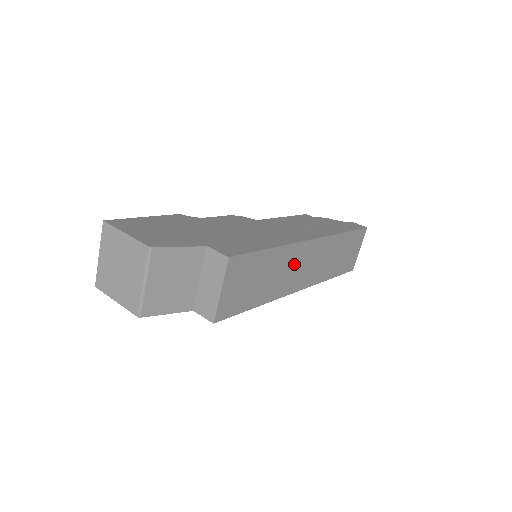
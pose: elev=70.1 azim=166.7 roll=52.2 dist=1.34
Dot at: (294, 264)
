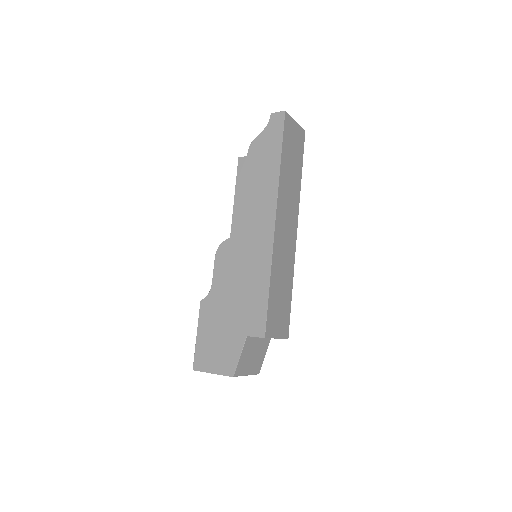
Dot at: (282, 247)
